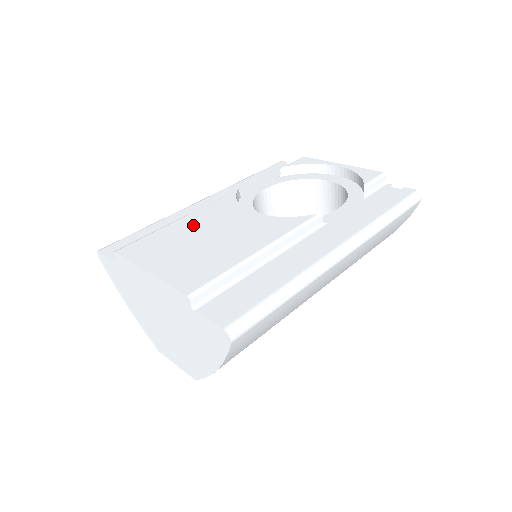
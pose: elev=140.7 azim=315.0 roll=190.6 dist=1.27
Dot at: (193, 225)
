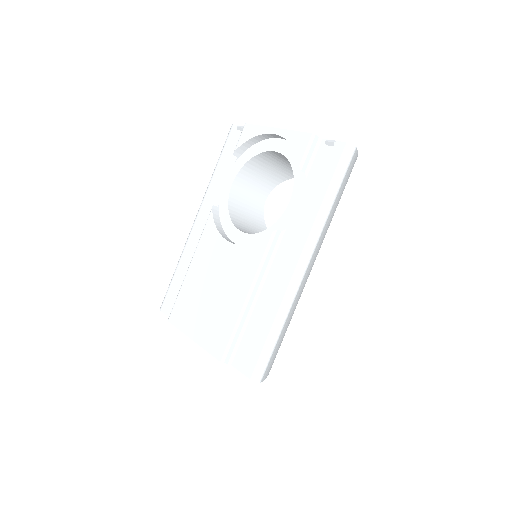
Dot at: (199, 274)
